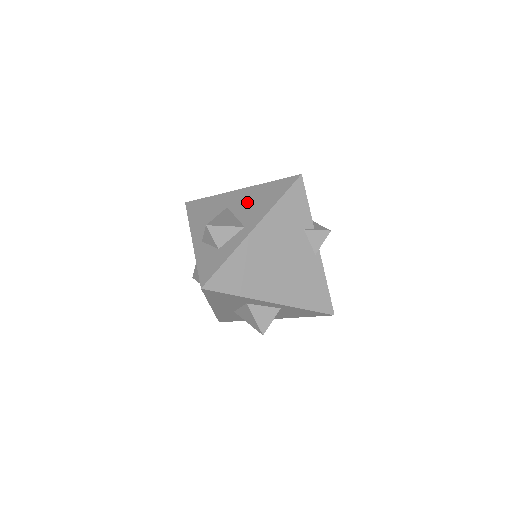
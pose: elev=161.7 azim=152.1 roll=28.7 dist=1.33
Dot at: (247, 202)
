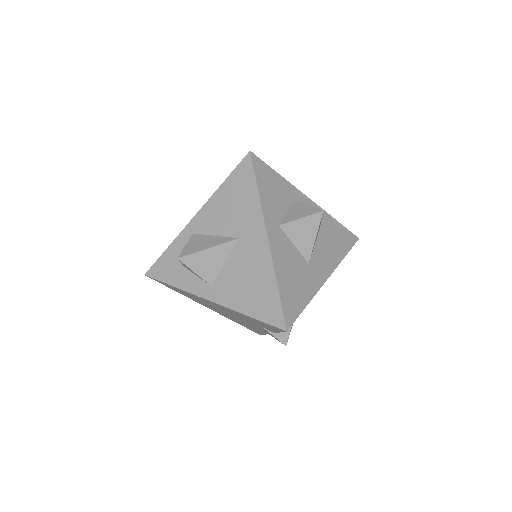
Dot at: (245, 268)
